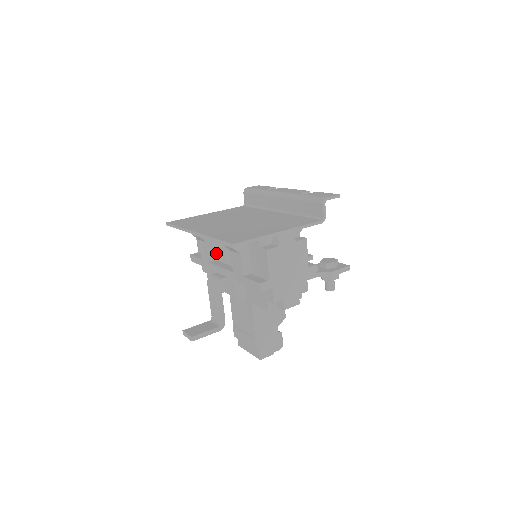
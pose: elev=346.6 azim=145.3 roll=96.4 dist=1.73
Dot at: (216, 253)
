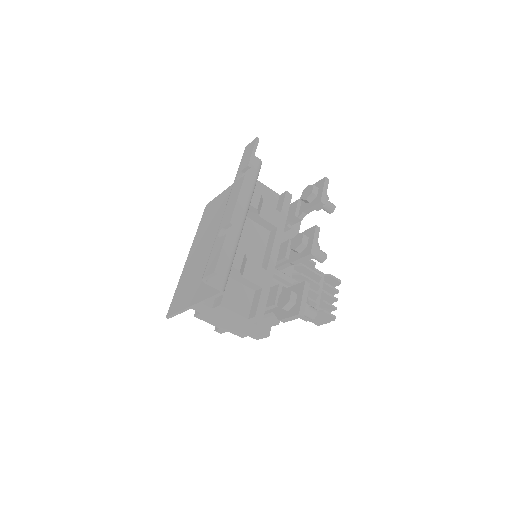
Dot at: occluded
